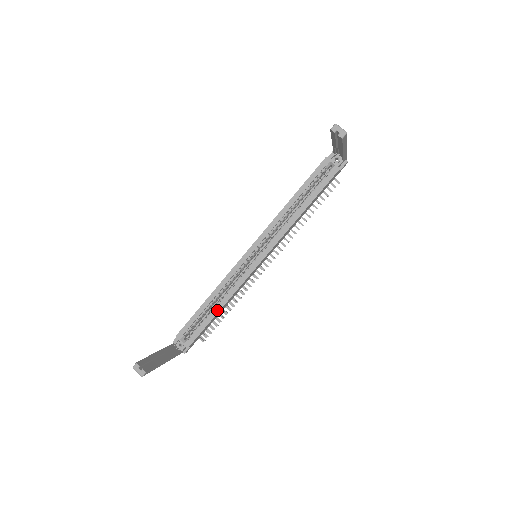
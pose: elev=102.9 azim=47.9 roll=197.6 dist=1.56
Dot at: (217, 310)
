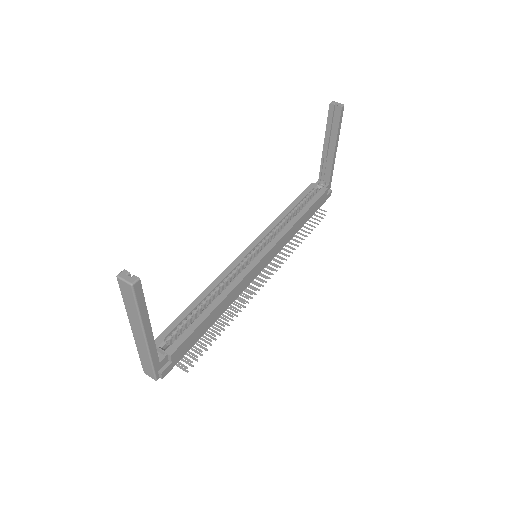
Dot at: (213, 306)
